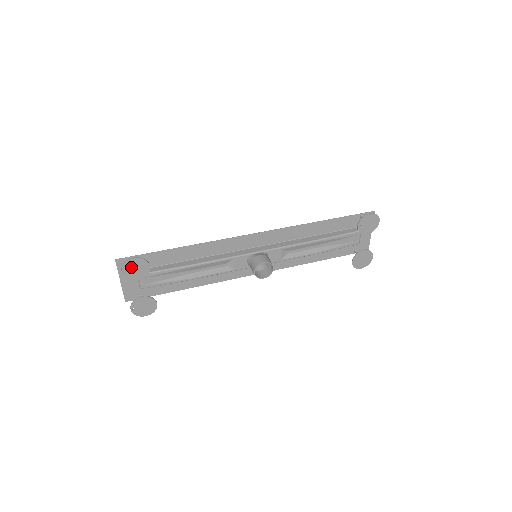
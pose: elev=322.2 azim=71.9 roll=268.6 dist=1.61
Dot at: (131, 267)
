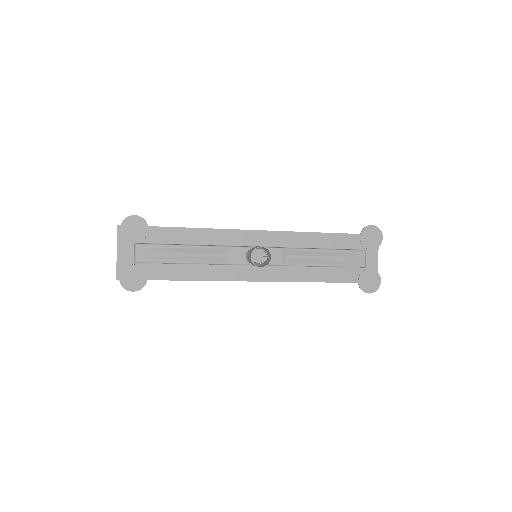
Dot at: (130, 225)
